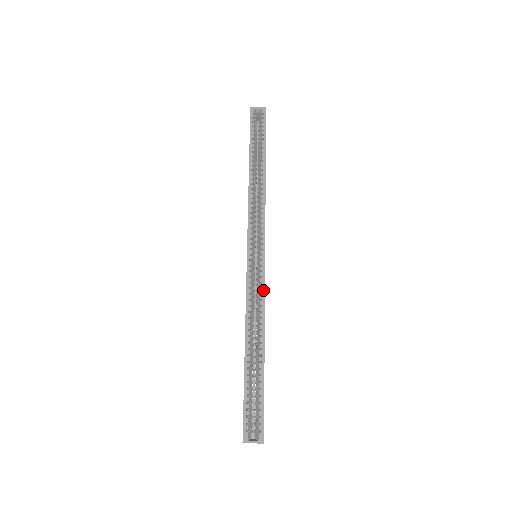
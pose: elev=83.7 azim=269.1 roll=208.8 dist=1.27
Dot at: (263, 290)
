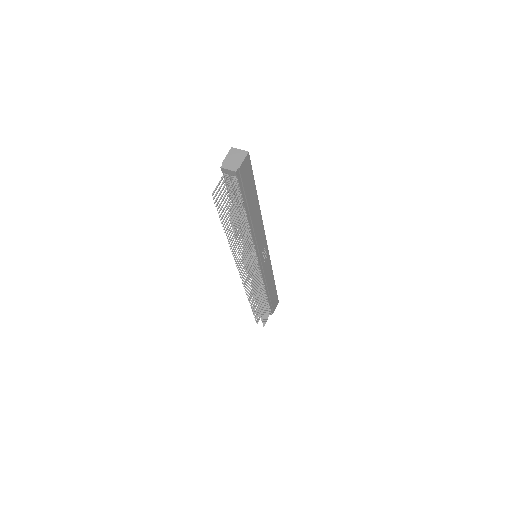
Dot at: (263, 229)
